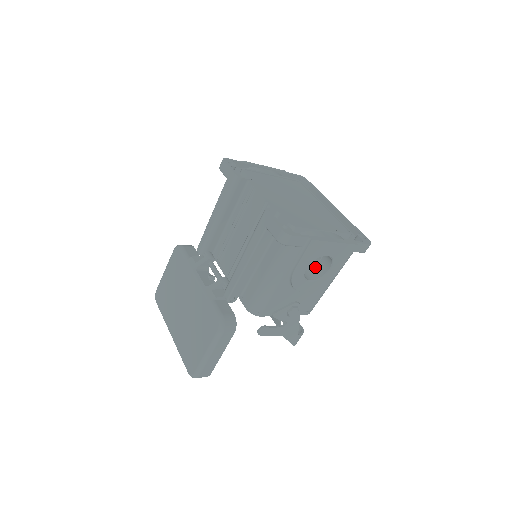
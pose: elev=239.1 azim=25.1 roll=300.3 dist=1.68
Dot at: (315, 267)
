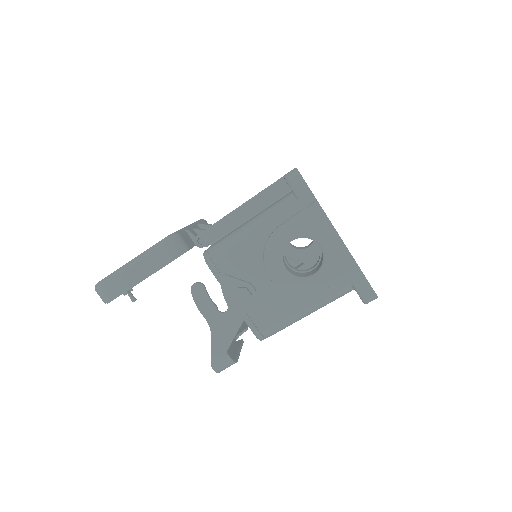
Dot at: (301, 273)
